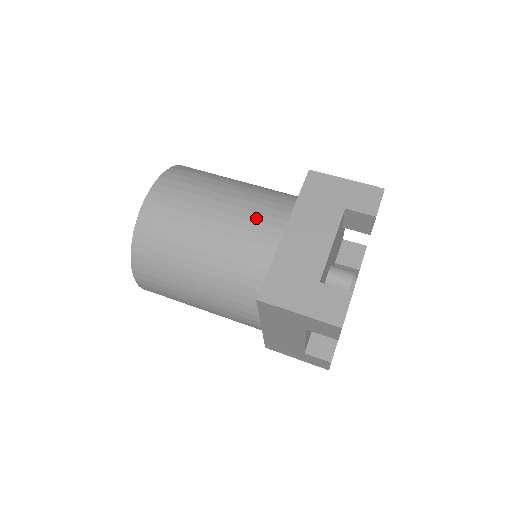
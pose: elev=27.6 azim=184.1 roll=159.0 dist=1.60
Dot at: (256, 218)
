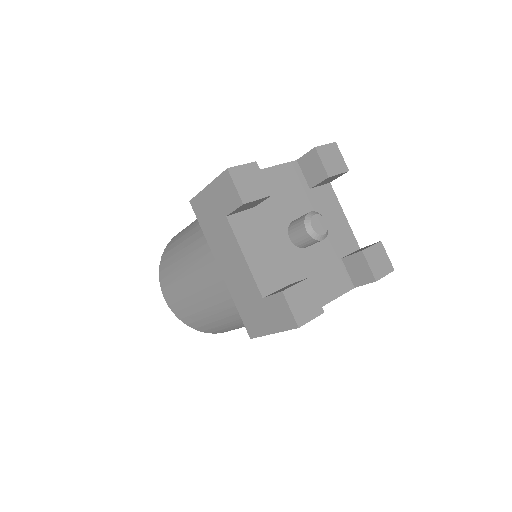
Dot at: (204, 274)
